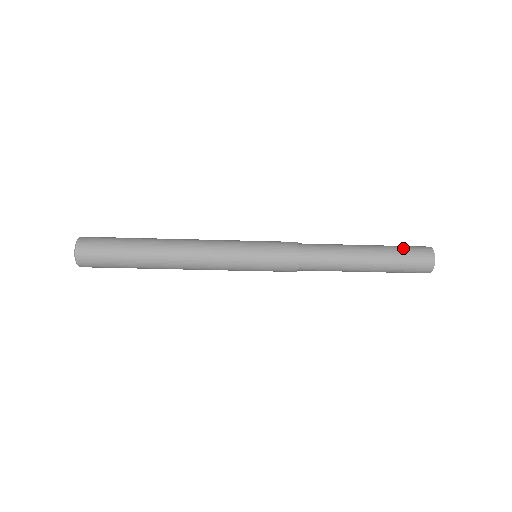
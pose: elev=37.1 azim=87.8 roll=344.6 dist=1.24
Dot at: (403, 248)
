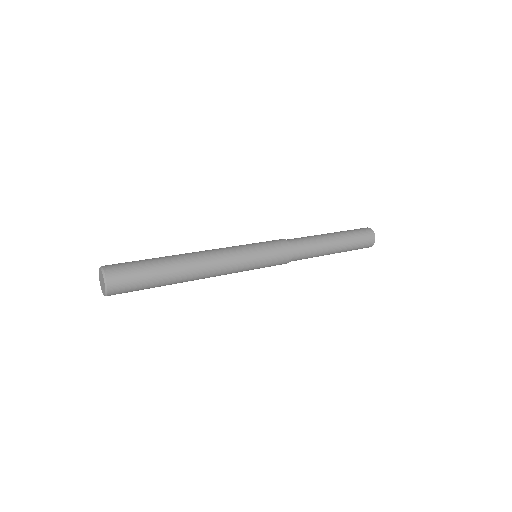
Dot at: (358, 237)
